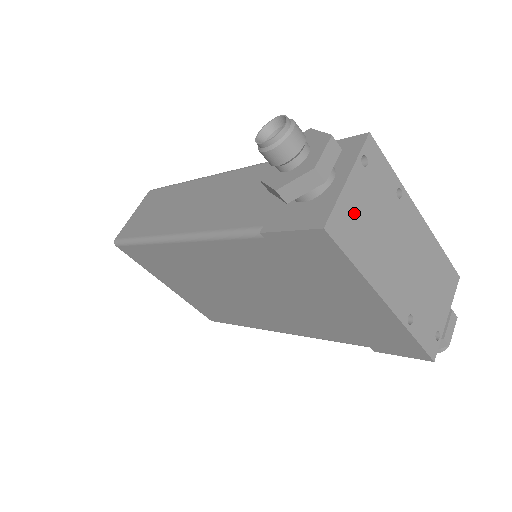
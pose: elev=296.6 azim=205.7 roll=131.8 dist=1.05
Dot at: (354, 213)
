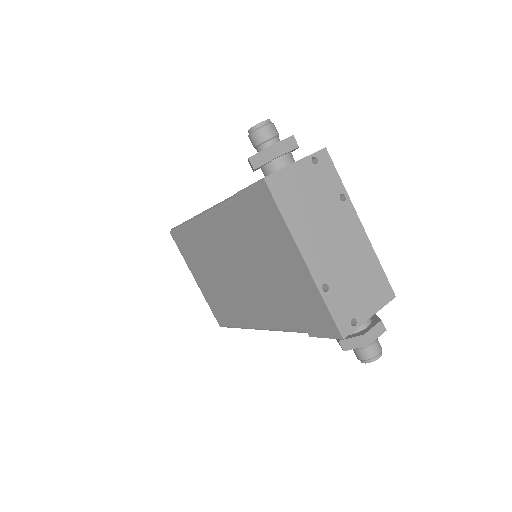
Dot at: (294, 185)
